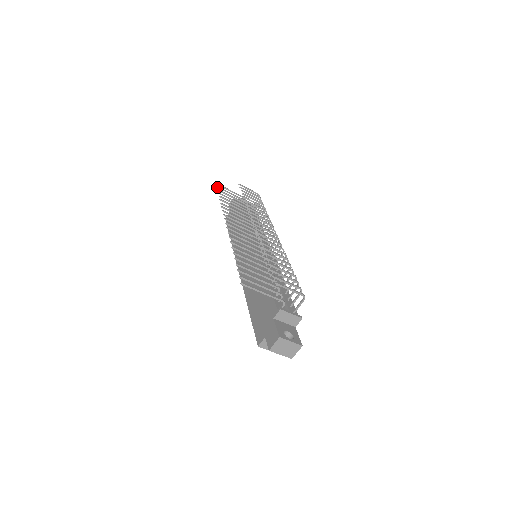
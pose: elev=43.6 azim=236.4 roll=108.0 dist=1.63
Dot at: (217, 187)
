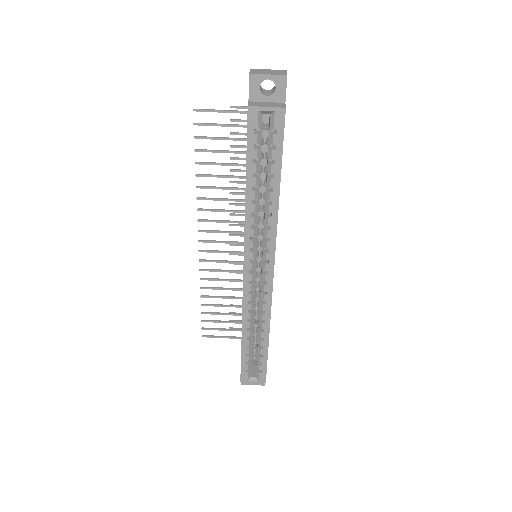
Dot at: (203, 328)
